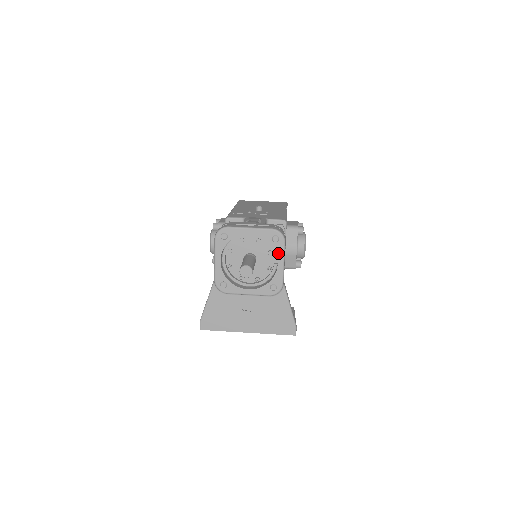
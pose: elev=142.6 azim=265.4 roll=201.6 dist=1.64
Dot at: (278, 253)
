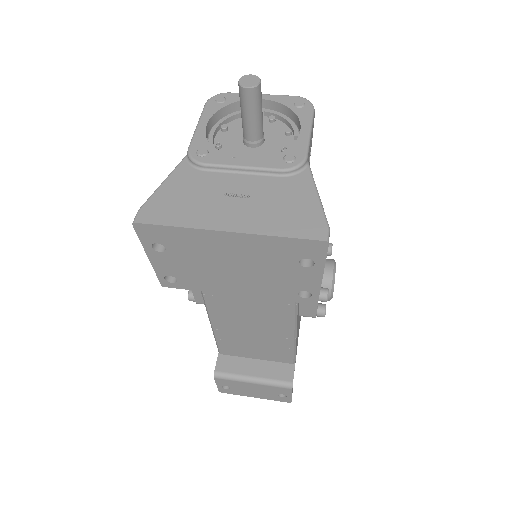
Dot at: (302, 119)
